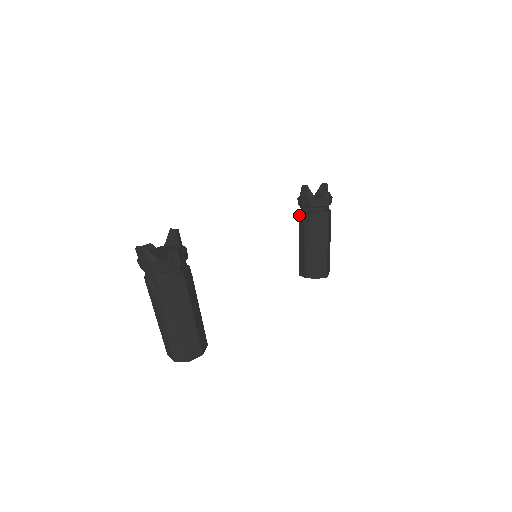
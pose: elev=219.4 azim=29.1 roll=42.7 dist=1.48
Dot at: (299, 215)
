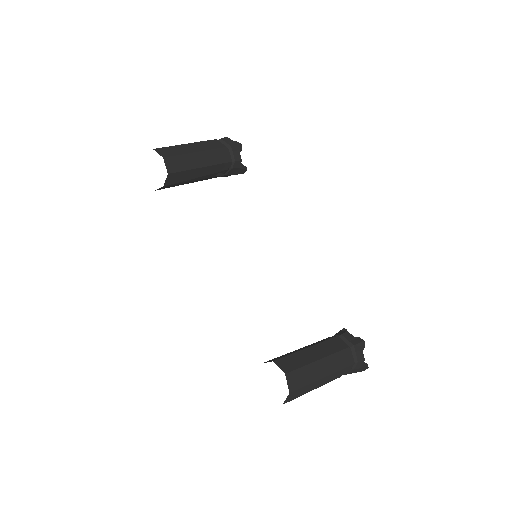
Dot at: occluded
